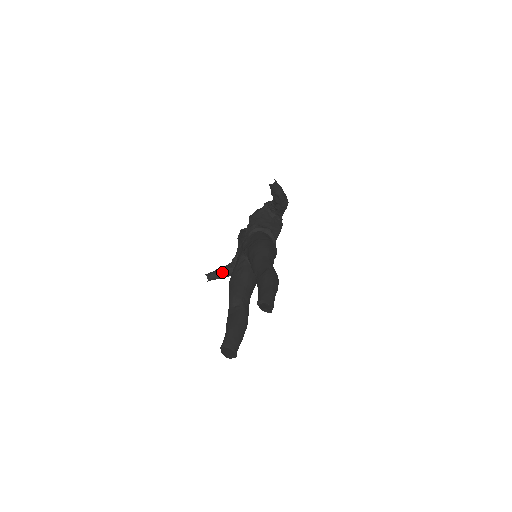
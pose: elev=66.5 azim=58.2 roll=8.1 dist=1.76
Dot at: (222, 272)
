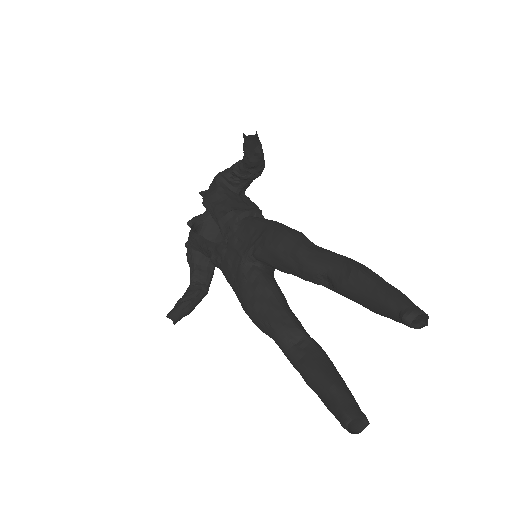
Dot at: (189, 303)
